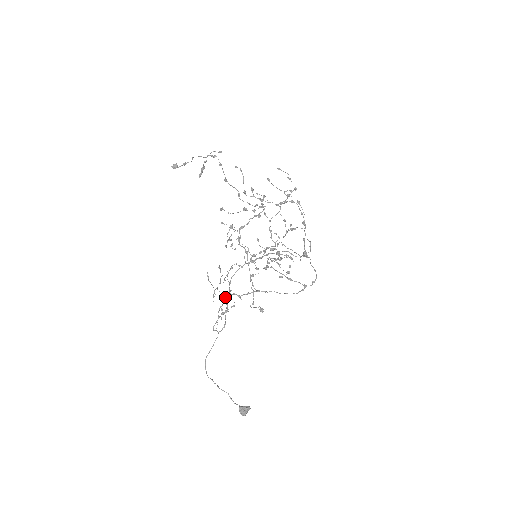
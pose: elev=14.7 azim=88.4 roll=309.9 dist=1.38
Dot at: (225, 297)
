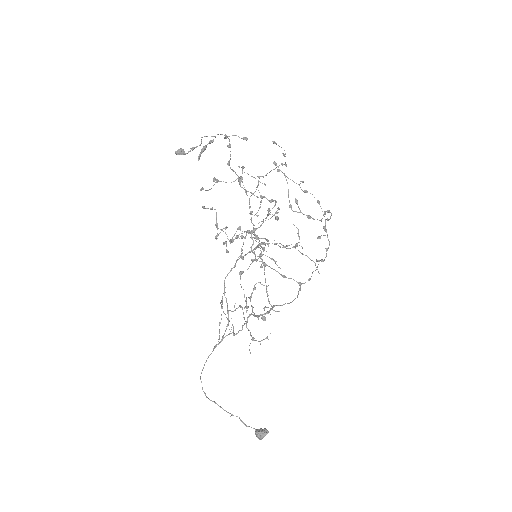
Dot at: (245, 321)
